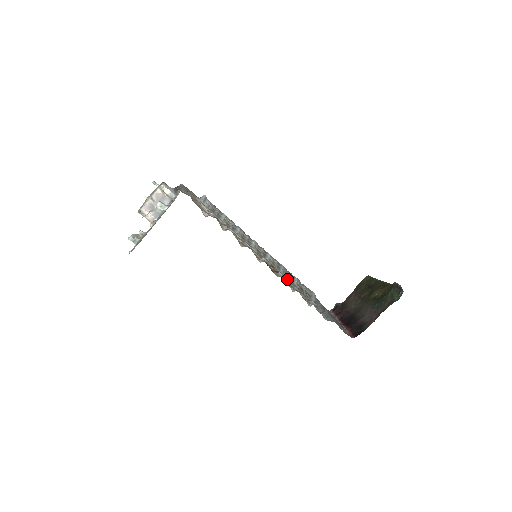
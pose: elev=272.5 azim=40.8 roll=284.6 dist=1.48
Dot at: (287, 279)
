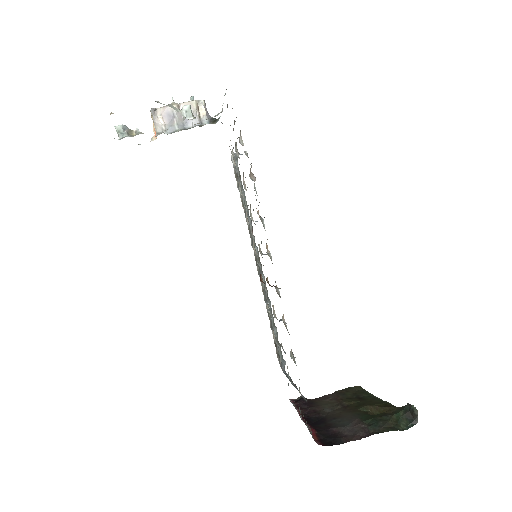
Dot at: occluded
